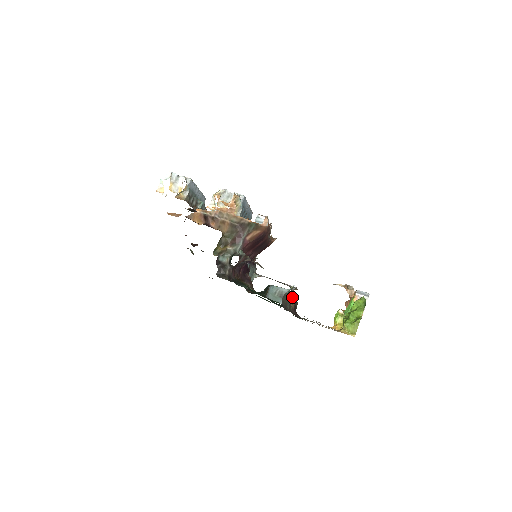
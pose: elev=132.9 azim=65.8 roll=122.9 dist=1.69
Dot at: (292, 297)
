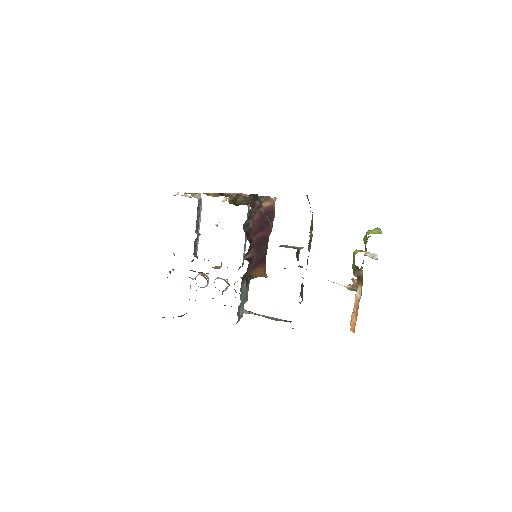
Dot at: (312, 212)
